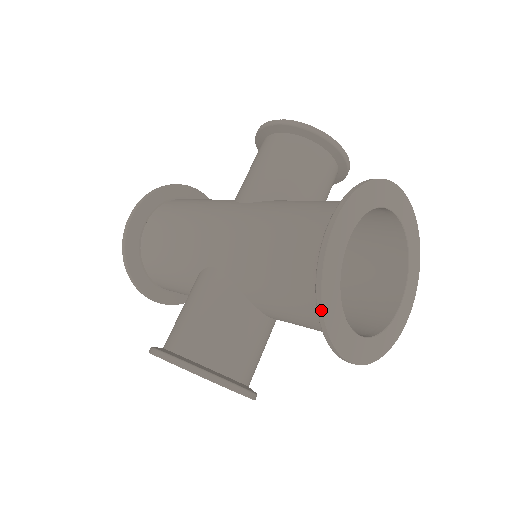
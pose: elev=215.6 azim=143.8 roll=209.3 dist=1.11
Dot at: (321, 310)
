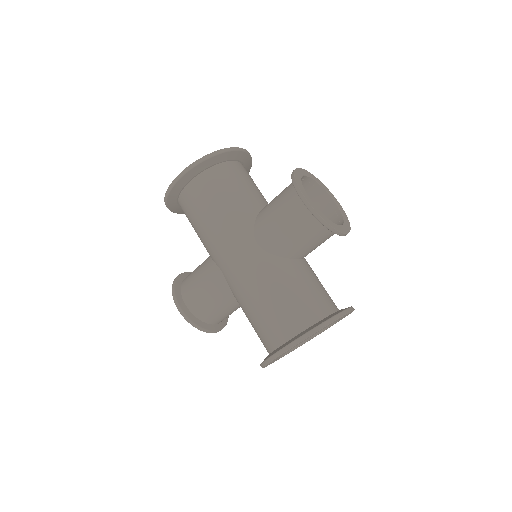
Dot at: (262, 367)
